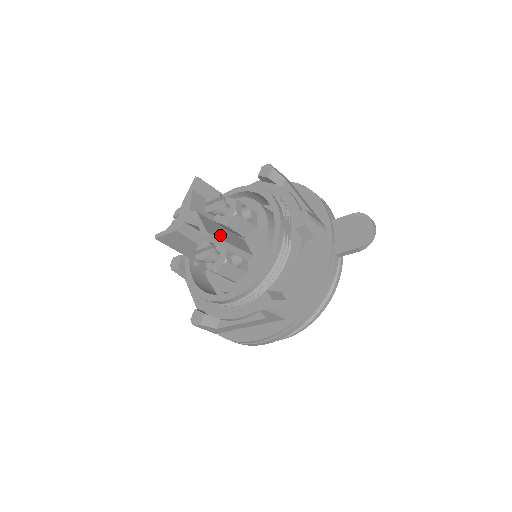
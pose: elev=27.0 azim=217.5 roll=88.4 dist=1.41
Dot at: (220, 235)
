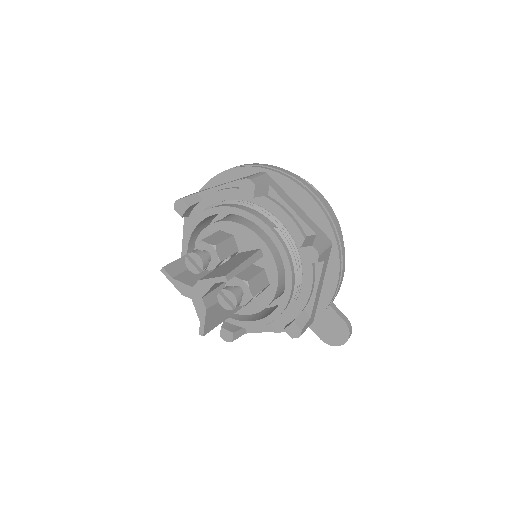
Dot at: (217, 321)
